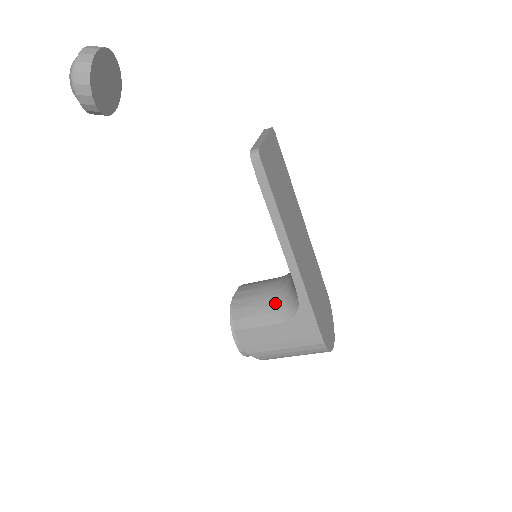
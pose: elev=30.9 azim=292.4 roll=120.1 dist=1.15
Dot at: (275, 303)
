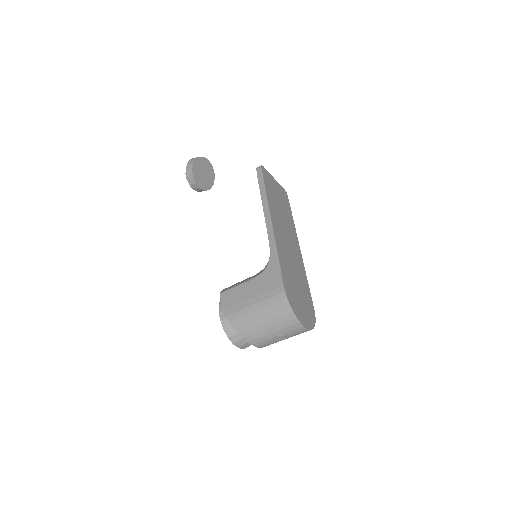
Dot at: occluded
